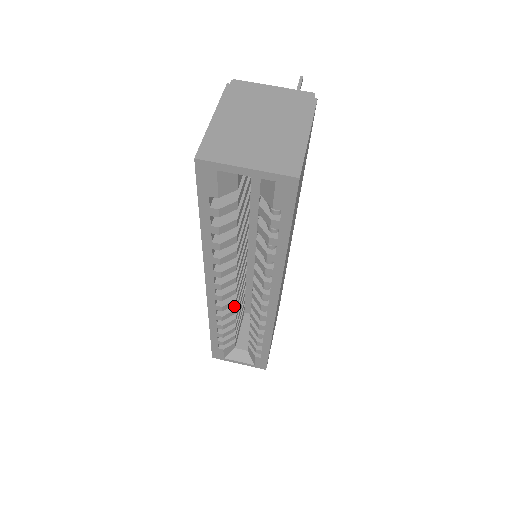
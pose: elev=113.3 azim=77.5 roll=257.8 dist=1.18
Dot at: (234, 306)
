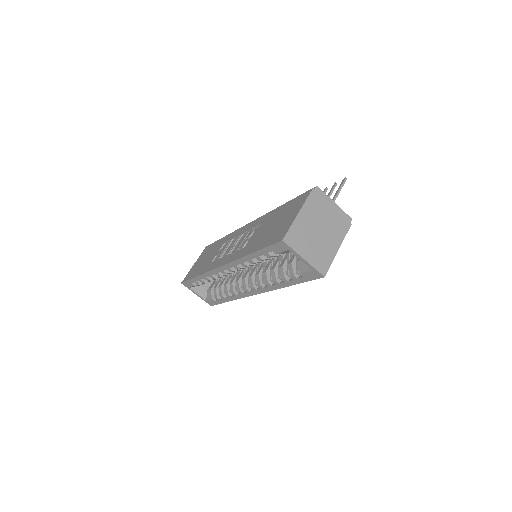
Dot at: occluded
